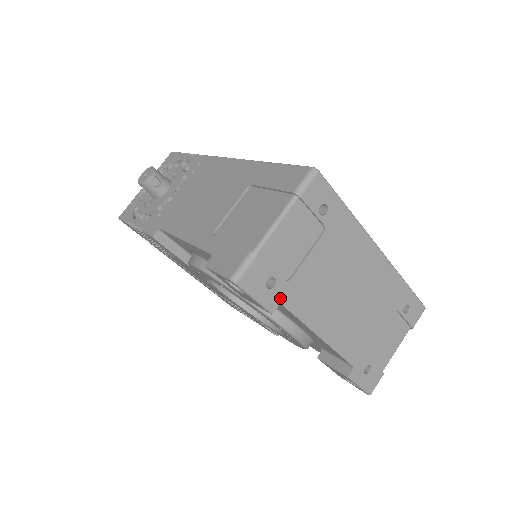
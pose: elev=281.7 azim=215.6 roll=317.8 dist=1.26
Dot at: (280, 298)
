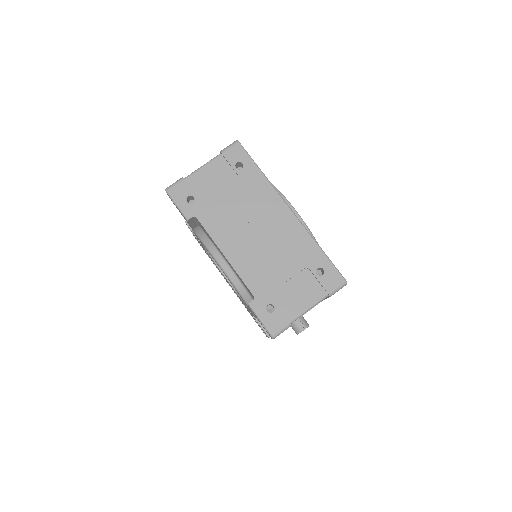
Dot at: (195, 212)
